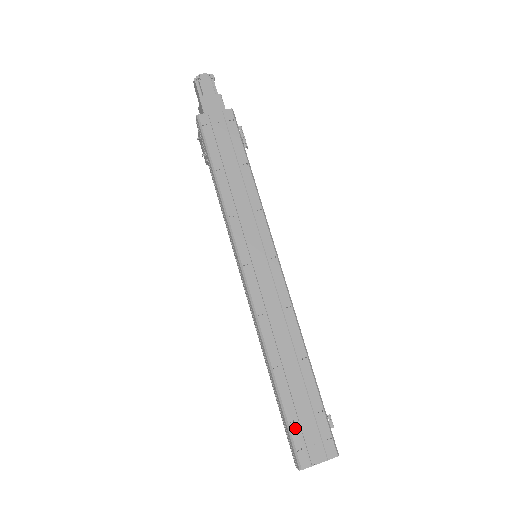
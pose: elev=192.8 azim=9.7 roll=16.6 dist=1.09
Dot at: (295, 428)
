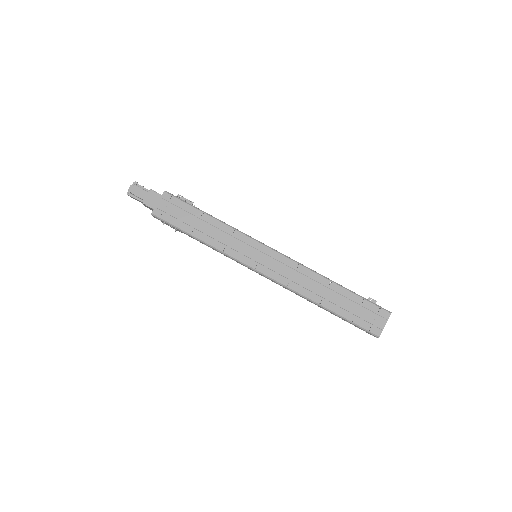
Dot at: (358, 321)
